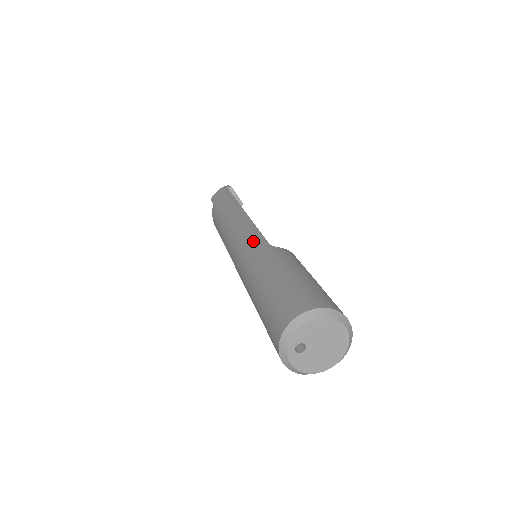
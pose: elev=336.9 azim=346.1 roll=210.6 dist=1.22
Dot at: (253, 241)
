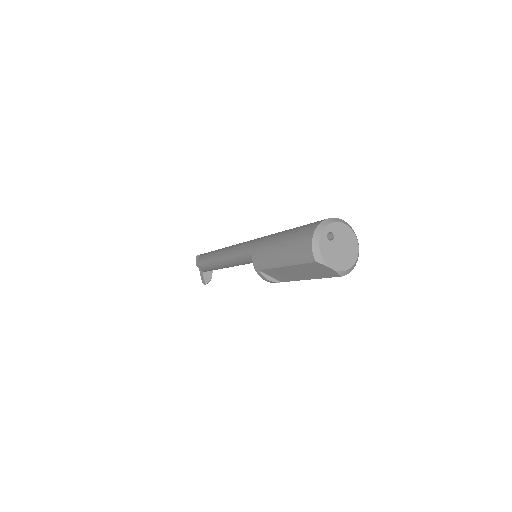
Dot at: occluded
